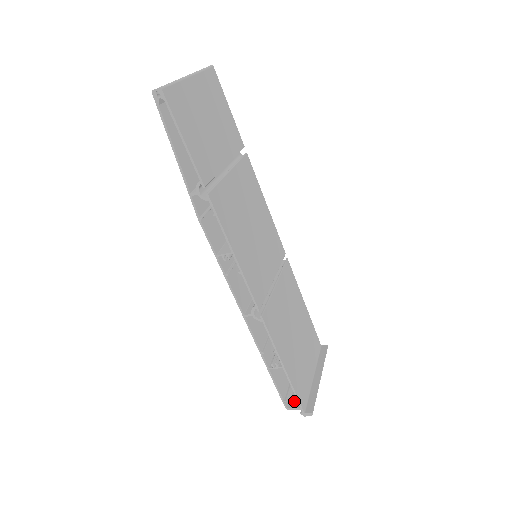
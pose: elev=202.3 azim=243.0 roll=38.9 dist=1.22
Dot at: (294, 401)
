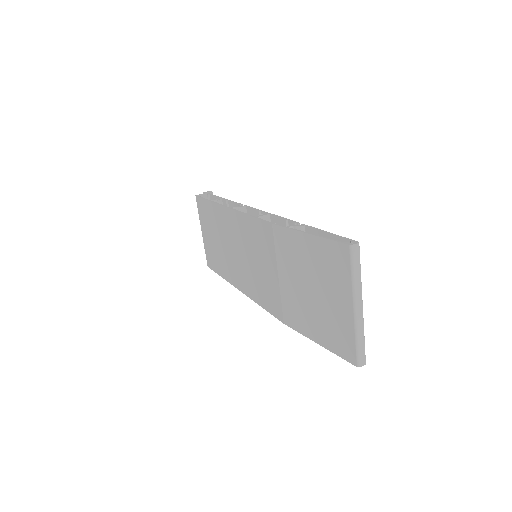
Dot at: occluded
